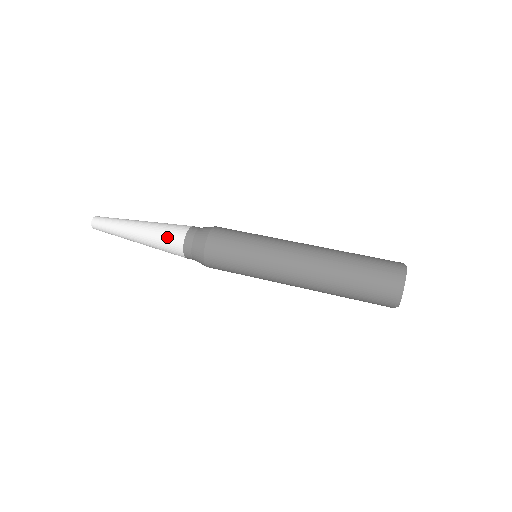
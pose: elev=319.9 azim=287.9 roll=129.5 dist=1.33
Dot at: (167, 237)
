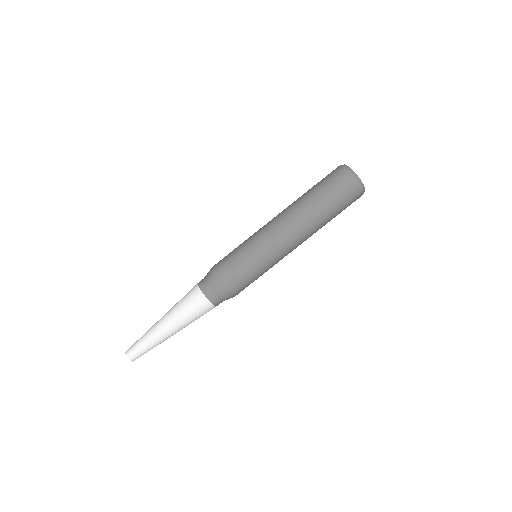
Dot at: (191, 307)
